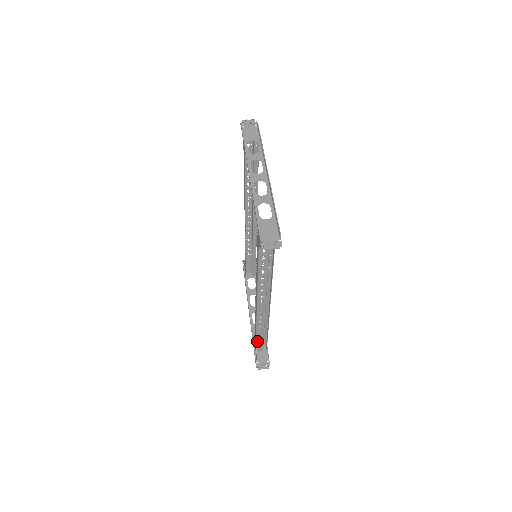
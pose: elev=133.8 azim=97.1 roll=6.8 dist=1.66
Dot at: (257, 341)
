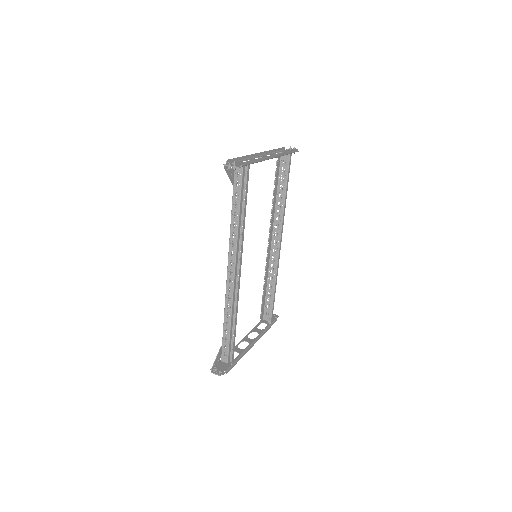
Dot at: (223, 342)
